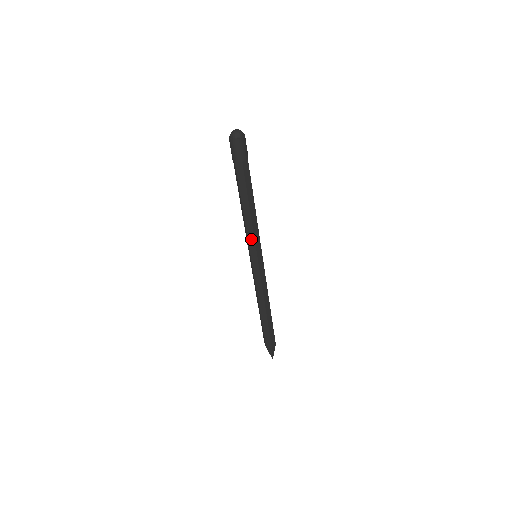
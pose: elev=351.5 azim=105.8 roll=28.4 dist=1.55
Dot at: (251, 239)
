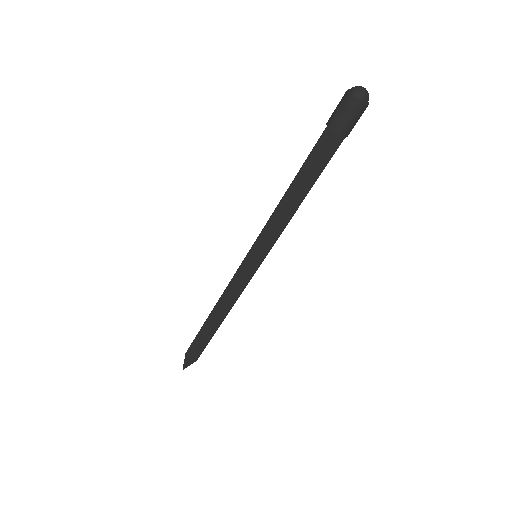
Dot at: (273, 237)
